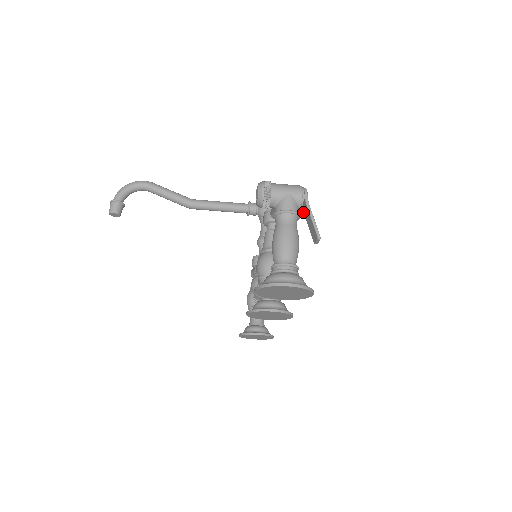
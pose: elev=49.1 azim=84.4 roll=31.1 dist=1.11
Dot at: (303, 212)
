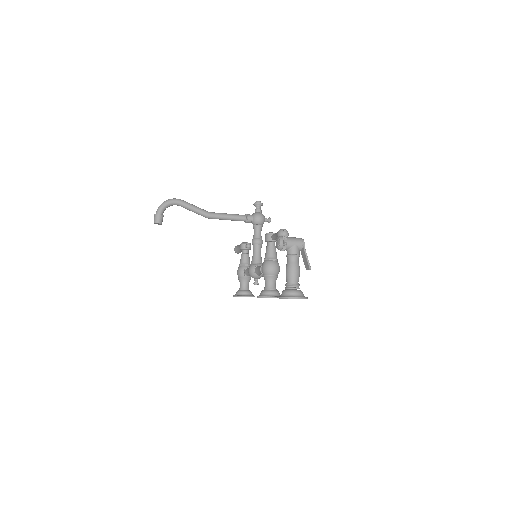
Dot at: occluded
